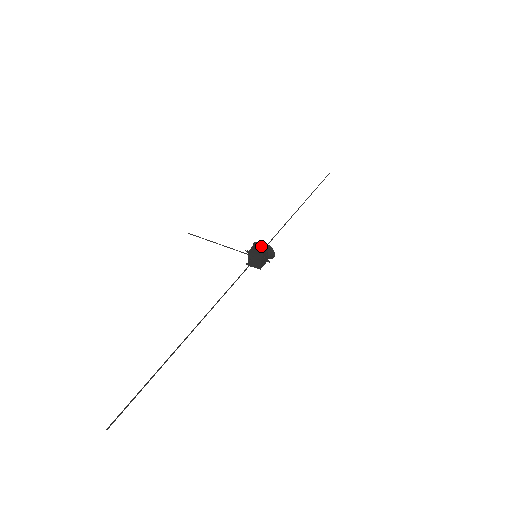
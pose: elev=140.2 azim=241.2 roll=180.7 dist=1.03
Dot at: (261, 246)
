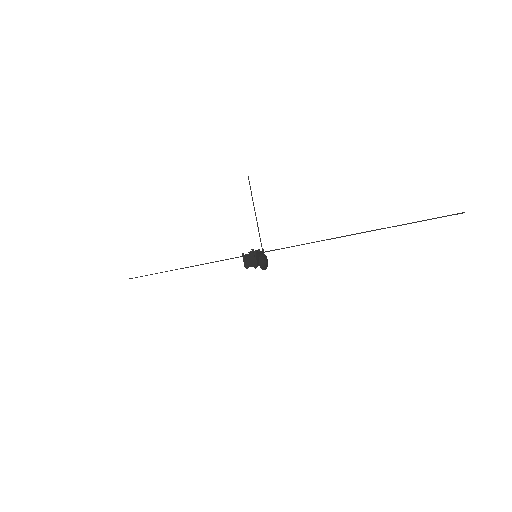
Dot at: (254, 260)
